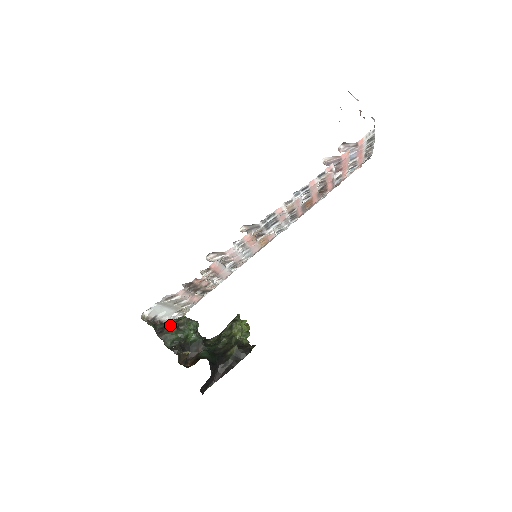
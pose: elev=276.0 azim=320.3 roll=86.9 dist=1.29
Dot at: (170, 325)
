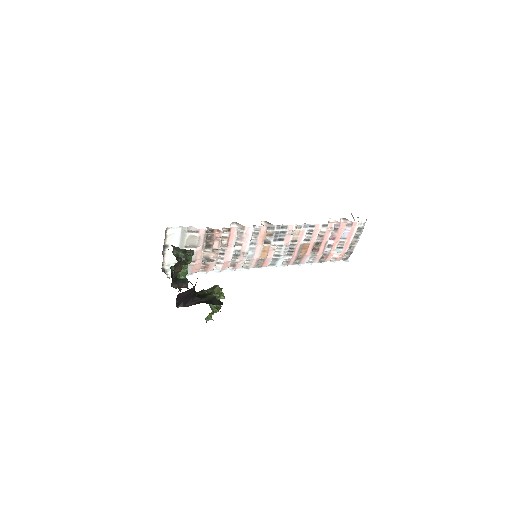
Dot at: occluded
